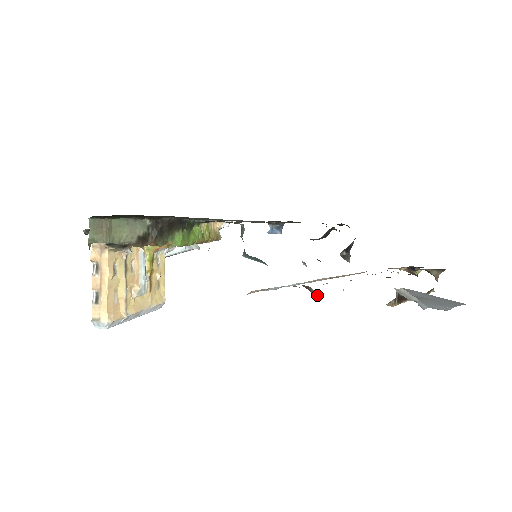
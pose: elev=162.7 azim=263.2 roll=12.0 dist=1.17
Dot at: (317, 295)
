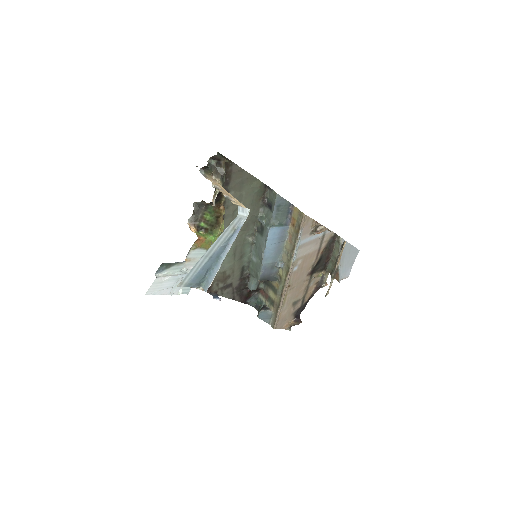
Dot at: (325, 228)
